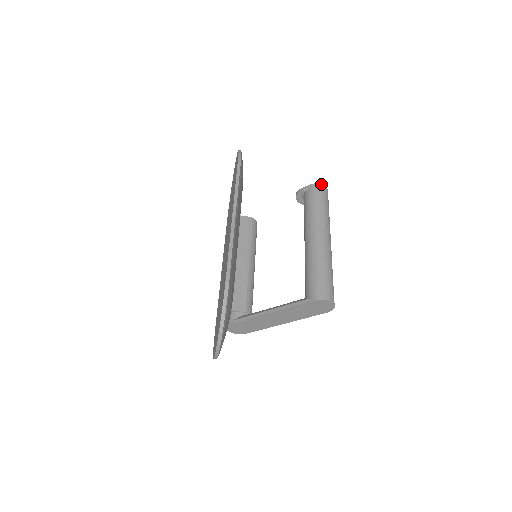
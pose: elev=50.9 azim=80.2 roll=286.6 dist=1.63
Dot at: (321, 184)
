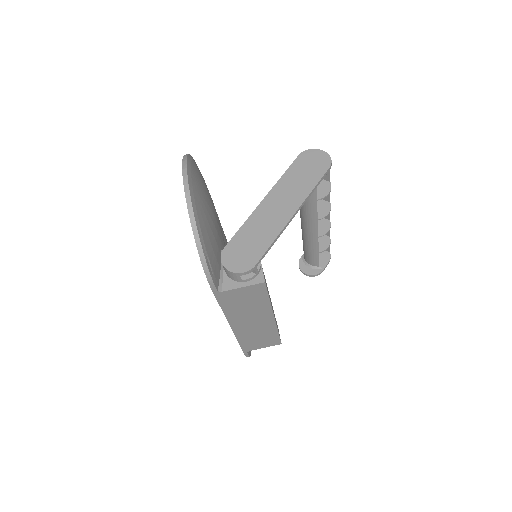
Dot at: occluded
